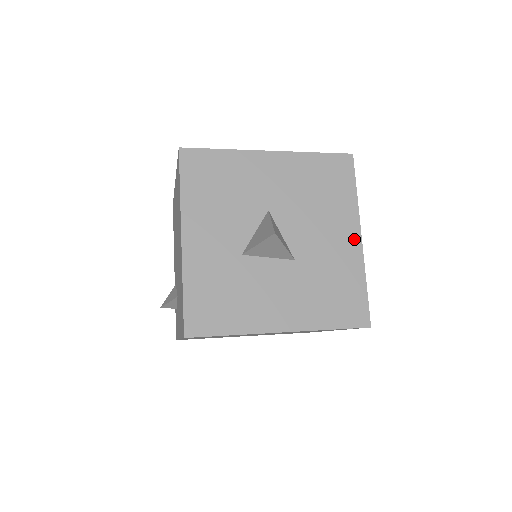
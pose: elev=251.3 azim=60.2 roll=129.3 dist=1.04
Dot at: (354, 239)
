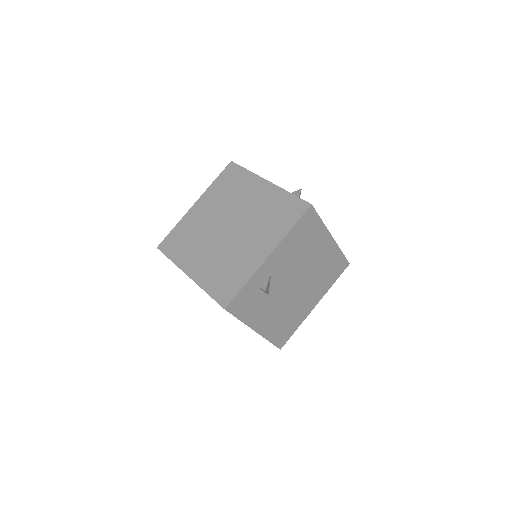
Dot at: occluded
